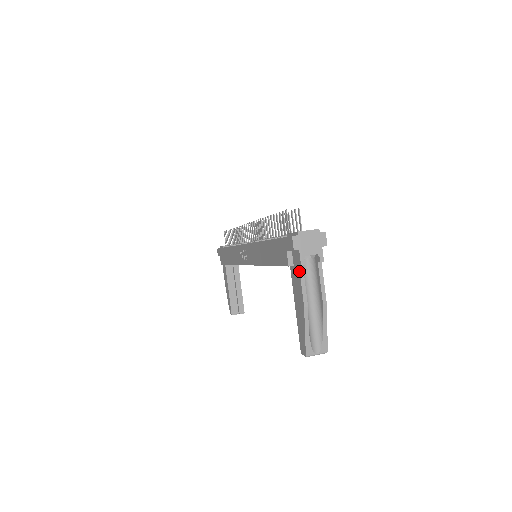
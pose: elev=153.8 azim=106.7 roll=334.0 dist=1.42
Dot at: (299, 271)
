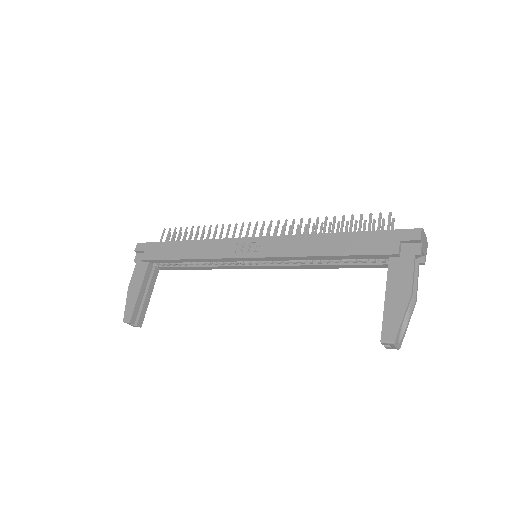
Dot at: (414, 260)
